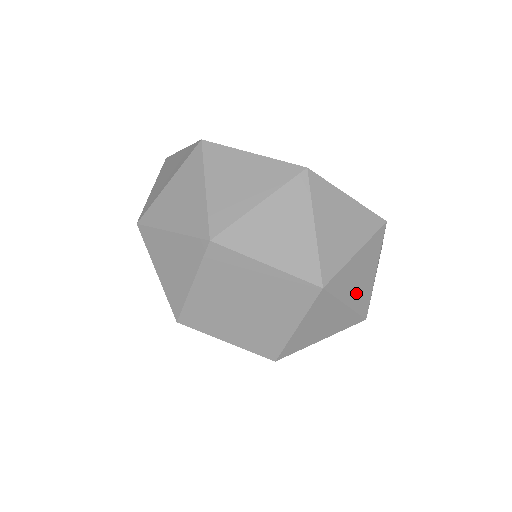
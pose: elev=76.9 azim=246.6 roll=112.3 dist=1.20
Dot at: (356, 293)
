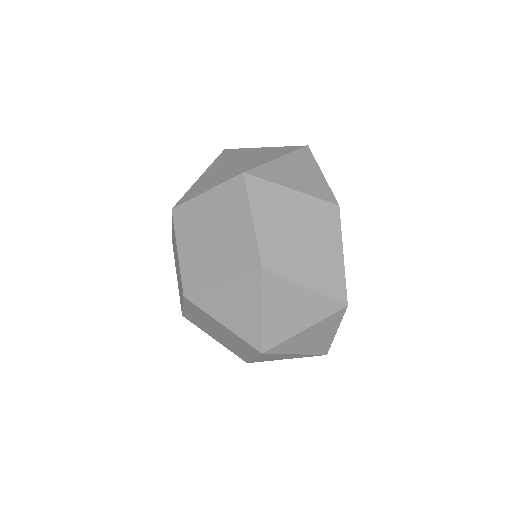
Dot at: (277, 317)
